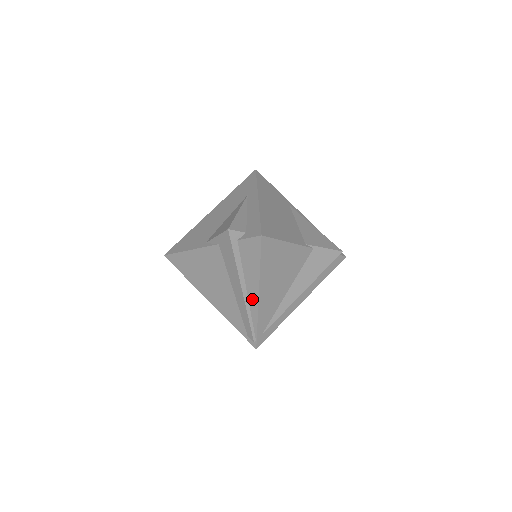
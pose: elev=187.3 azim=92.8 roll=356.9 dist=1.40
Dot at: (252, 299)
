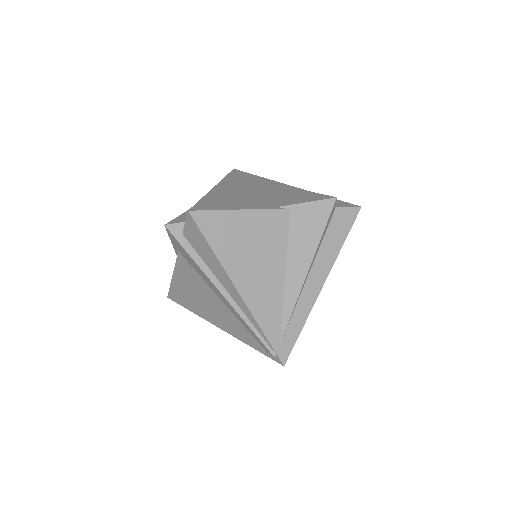
Dot at: (237, 299)
